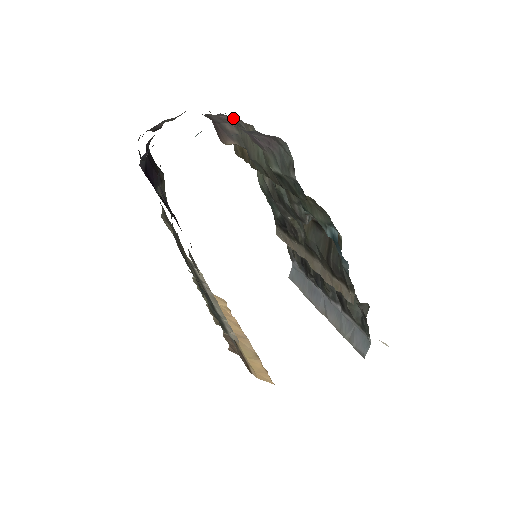
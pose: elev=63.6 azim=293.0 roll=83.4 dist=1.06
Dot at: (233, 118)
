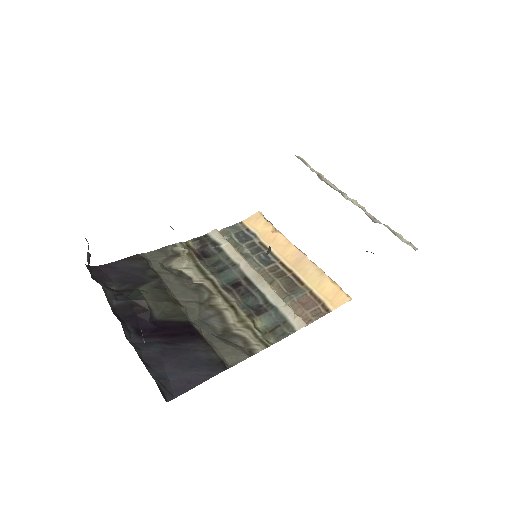
Dot at: occluded
